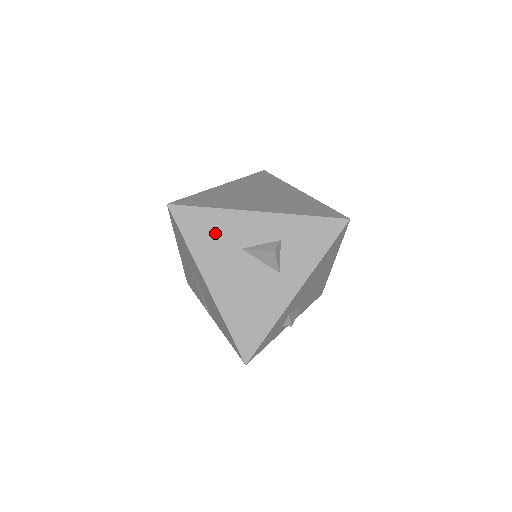
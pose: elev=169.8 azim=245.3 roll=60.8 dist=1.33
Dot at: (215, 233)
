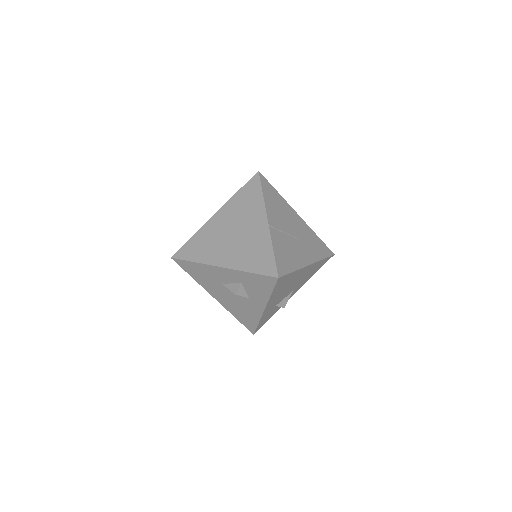
Dot at: (203, 274)
